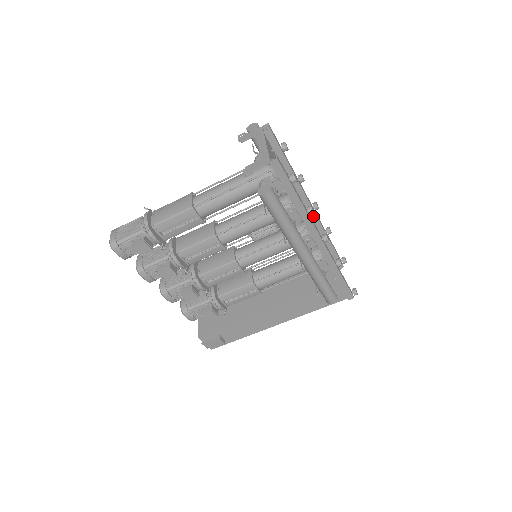
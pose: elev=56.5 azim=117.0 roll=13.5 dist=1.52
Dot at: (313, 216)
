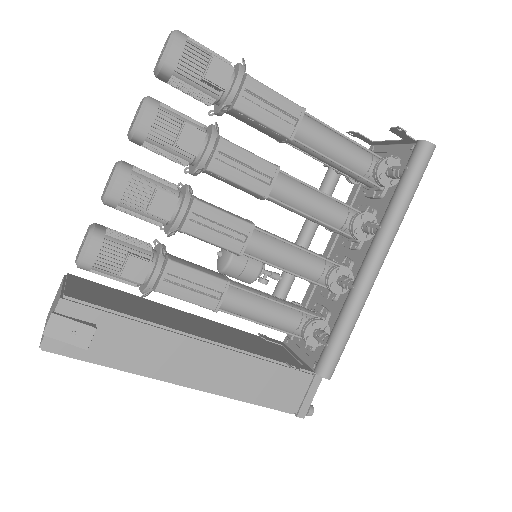
Dot at: occluded
